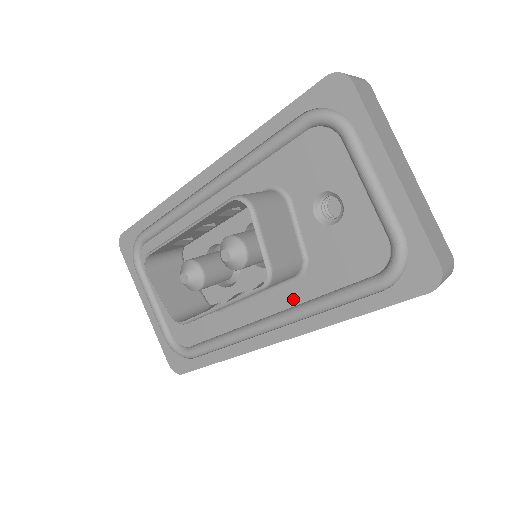
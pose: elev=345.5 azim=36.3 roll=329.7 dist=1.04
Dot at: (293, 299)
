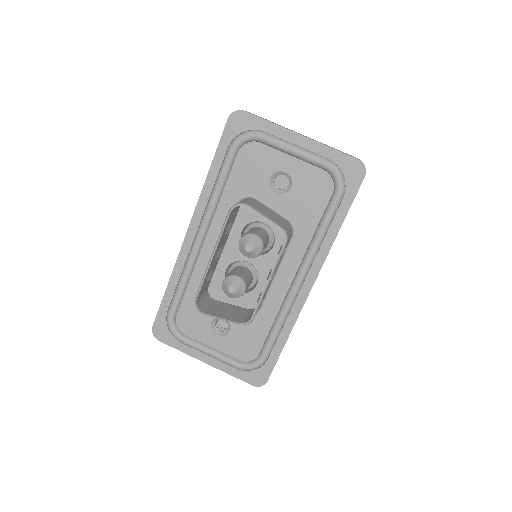
Dot at: (301, 251)
